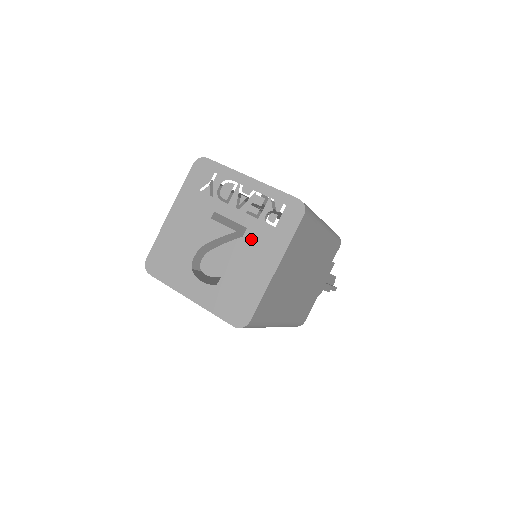
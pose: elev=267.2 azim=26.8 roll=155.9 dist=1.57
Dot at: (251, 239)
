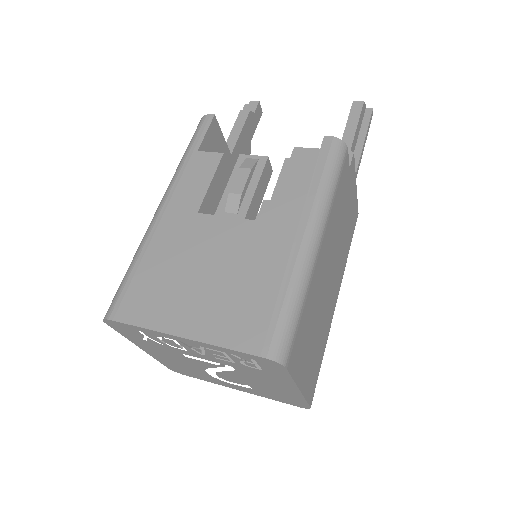
Dot at: (247, 373)
